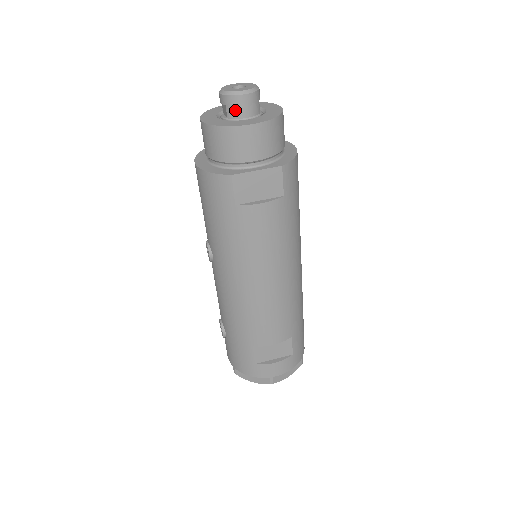
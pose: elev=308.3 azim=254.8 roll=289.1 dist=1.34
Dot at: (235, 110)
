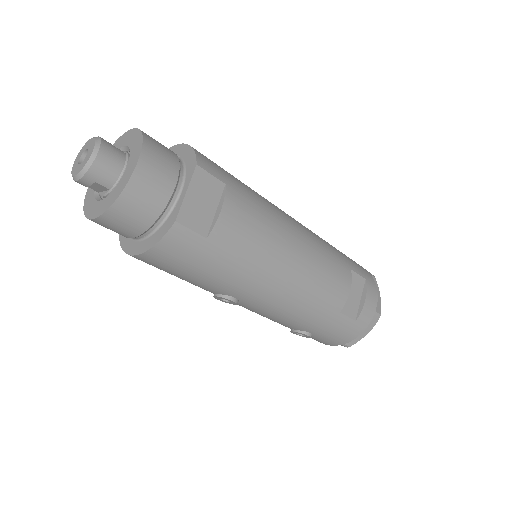
Dot at: (107, 175)
